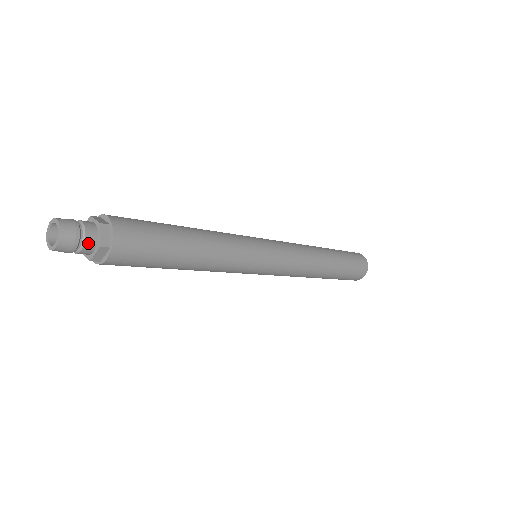
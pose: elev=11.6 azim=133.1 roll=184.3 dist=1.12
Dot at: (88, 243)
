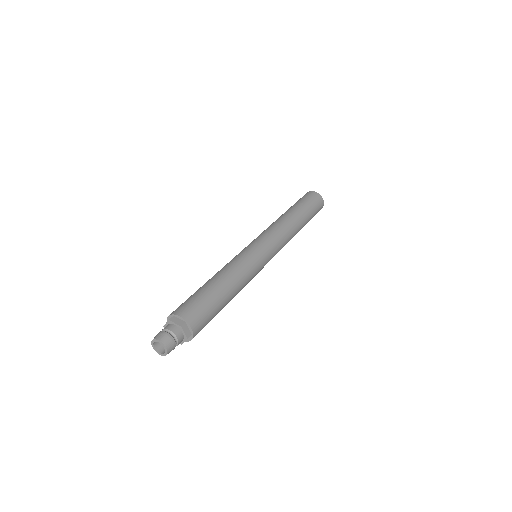
Dot at: (180, 341)
